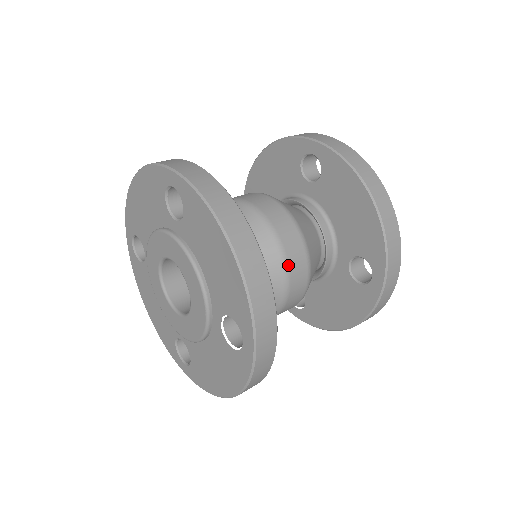
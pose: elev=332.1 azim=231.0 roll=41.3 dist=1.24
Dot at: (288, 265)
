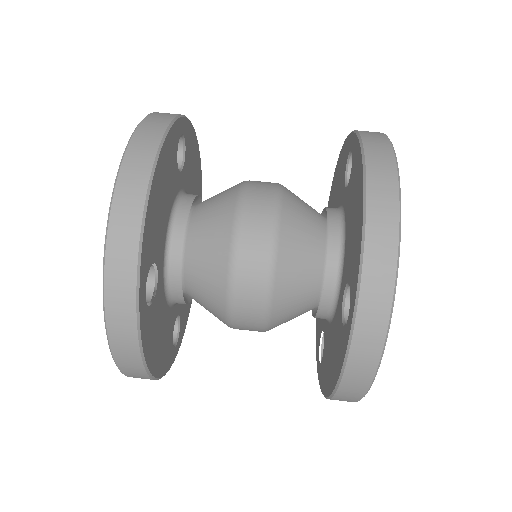
Dot at: (237, 251)
